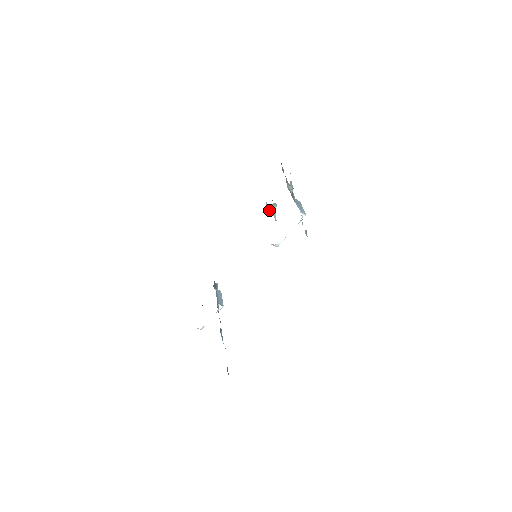
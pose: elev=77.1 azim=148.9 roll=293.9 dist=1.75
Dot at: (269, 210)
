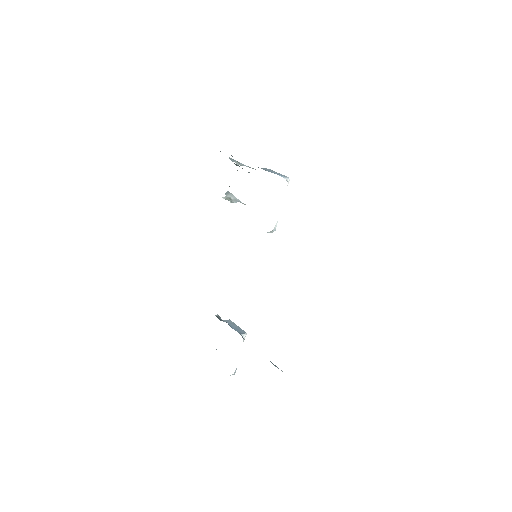
Dot at: (230, 201)
